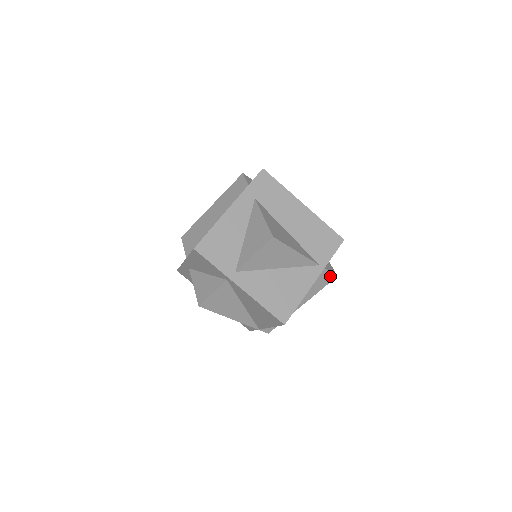
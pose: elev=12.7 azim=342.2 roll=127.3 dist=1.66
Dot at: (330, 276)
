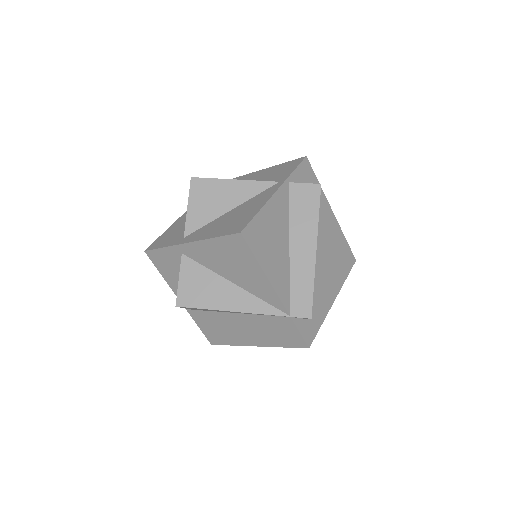
Dot at: (311, 189)
